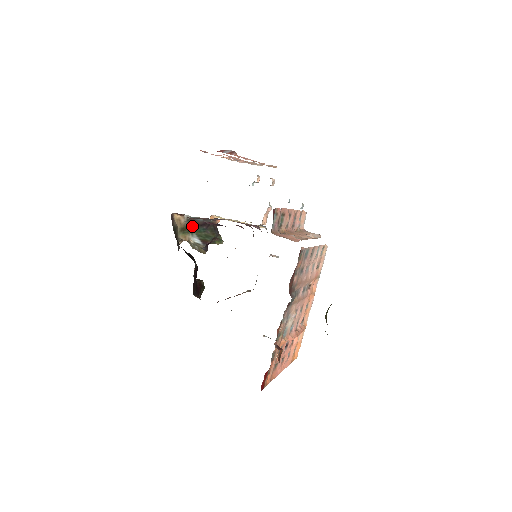
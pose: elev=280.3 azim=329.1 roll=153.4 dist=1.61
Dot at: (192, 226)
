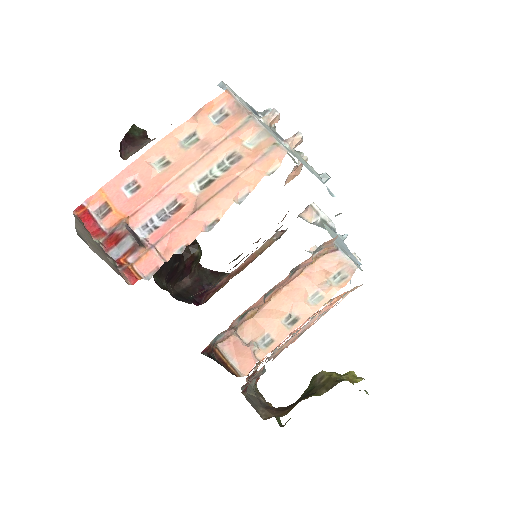
Dot at: occluded
